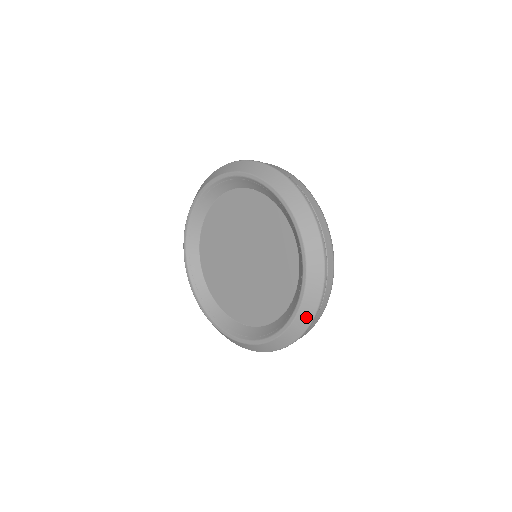
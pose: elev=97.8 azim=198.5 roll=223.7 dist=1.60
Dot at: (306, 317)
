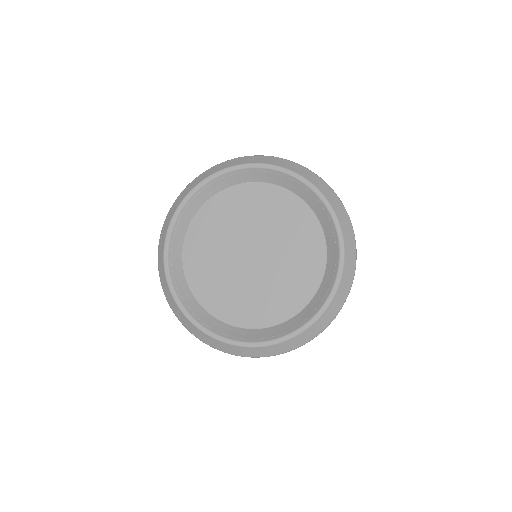
Dot at: (341, 297)
